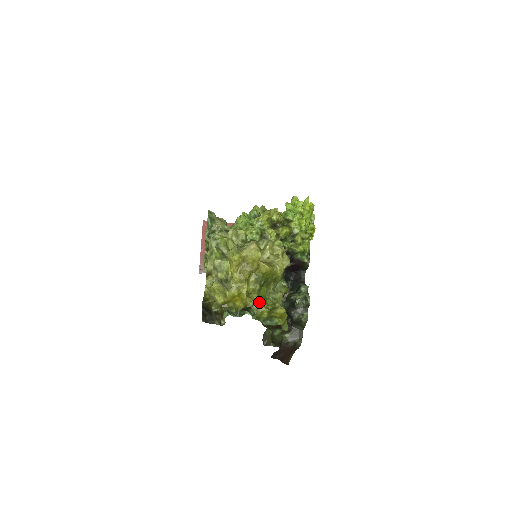
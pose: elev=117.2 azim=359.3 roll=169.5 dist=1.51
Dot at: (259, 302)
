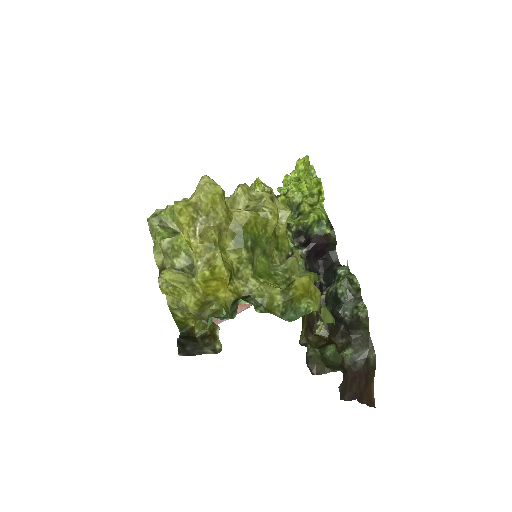
Dot at: (260, 283)
